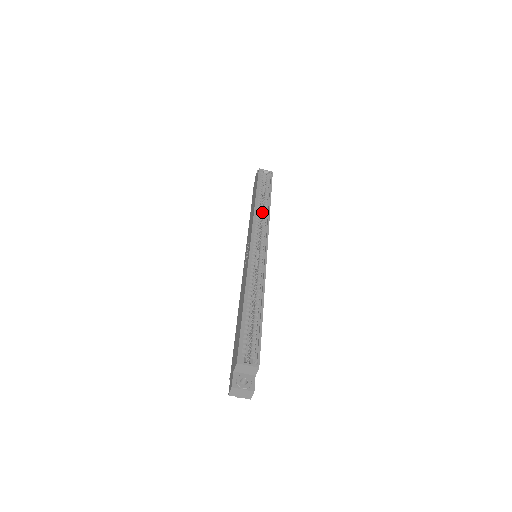
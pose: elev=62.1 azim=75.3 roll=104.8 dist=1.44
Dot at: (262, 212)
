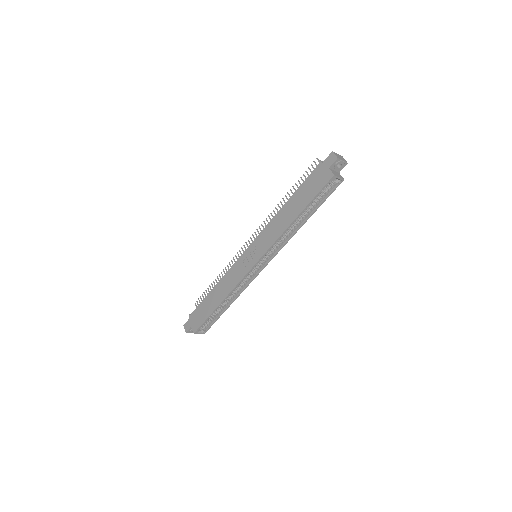
Dot at: (291, 228)
